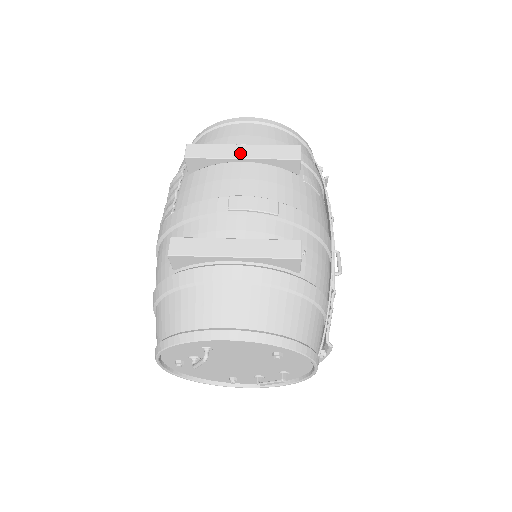
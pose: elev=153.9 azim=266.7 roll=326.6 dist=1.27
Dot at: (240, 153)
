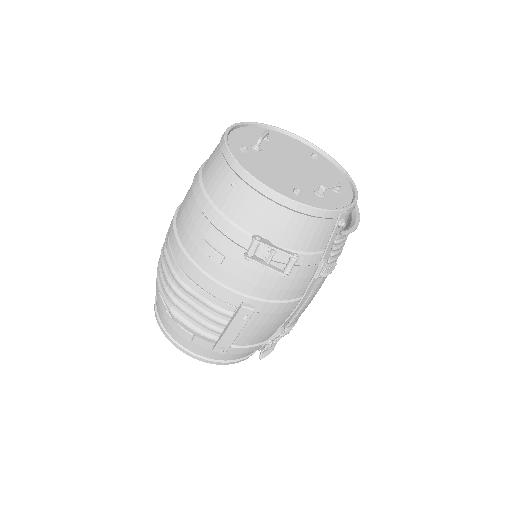
Dot at: occluded
